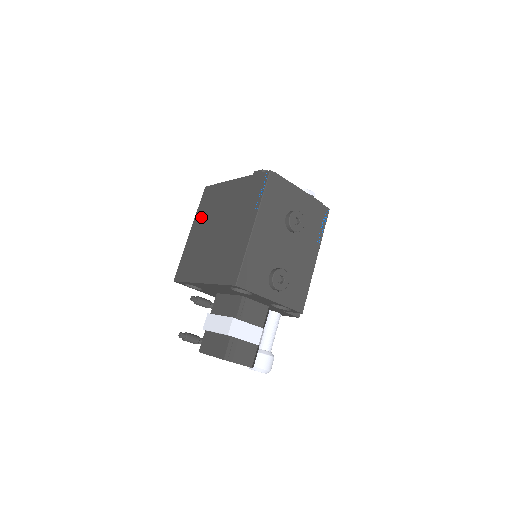
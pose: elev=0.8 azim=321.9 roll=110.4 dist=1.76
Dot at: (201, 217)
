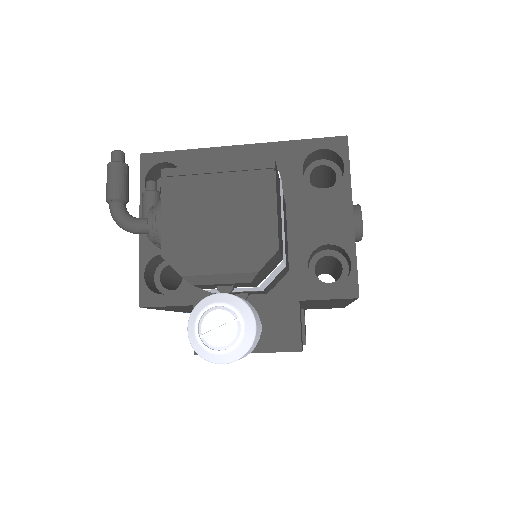
Dot at: occluded
